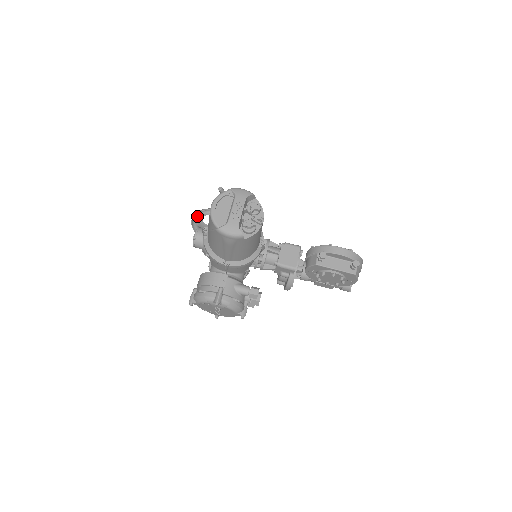
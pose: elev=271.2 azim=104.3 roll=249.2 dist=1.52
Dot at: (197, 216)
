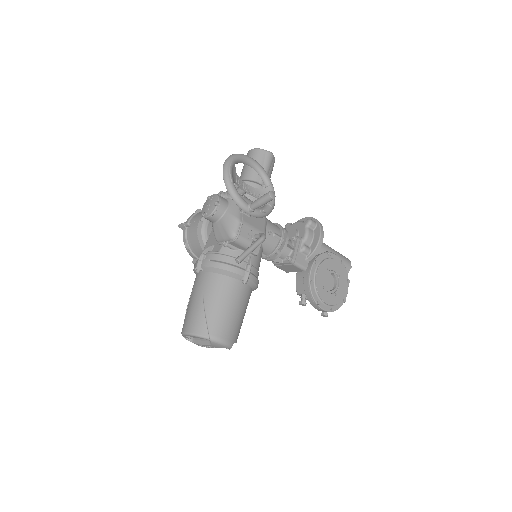
Dot at: (230, 177)
